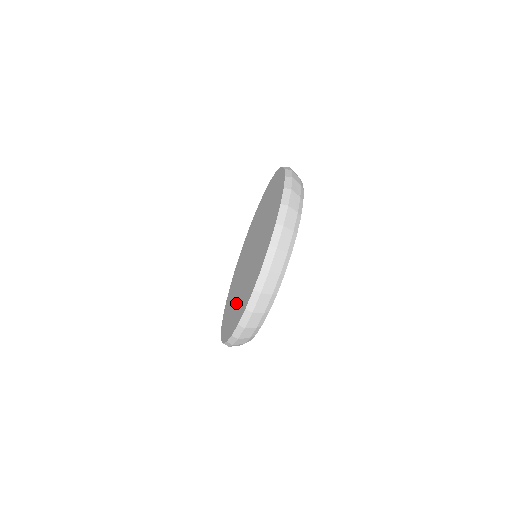
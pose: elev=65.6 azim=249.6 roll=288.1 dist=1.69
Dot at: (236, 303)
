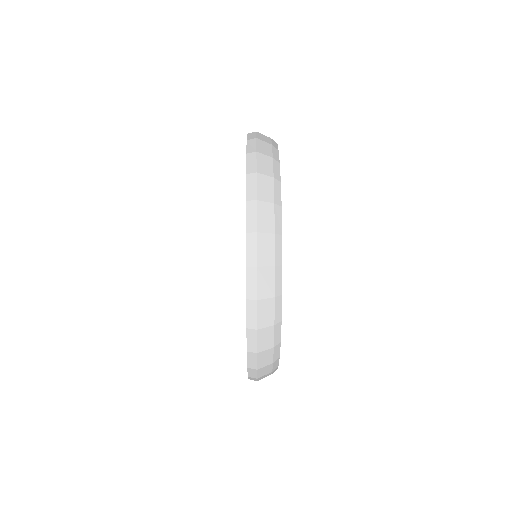
Dot at: occluded
